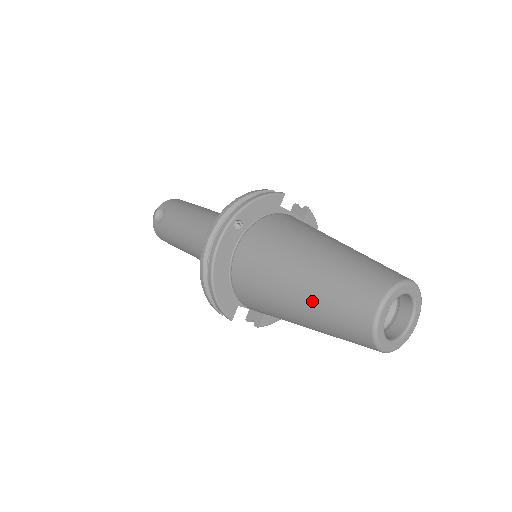
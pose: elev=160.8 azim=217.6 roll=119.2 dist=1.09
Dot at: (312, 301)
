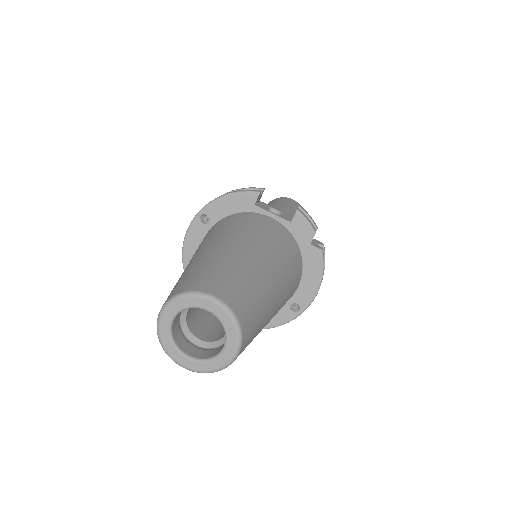
Dot at: occluded
